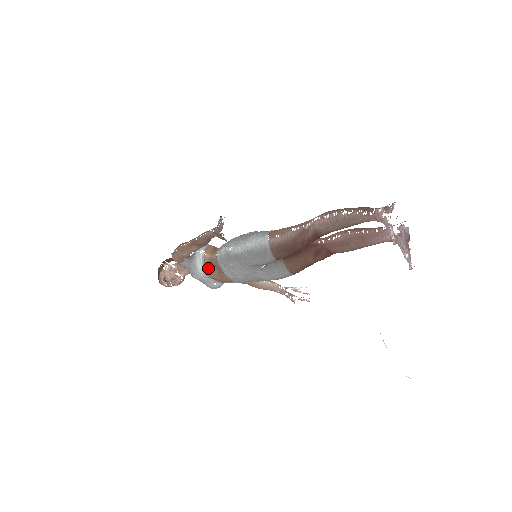
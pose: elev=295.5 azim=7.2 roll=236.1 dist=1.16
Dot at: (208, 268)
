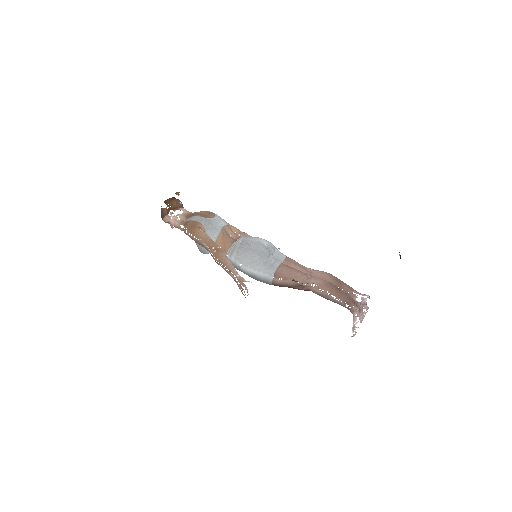
Dot at: occluded
